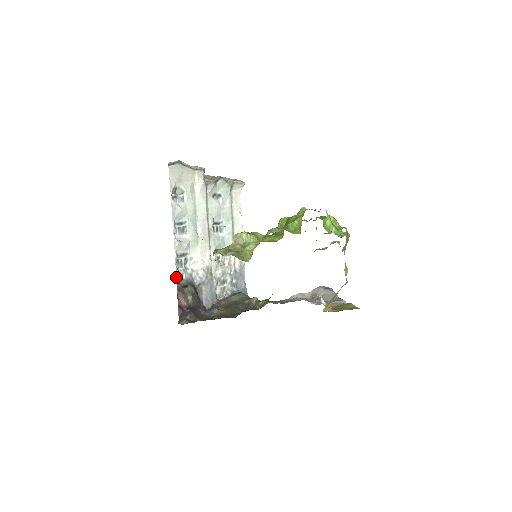
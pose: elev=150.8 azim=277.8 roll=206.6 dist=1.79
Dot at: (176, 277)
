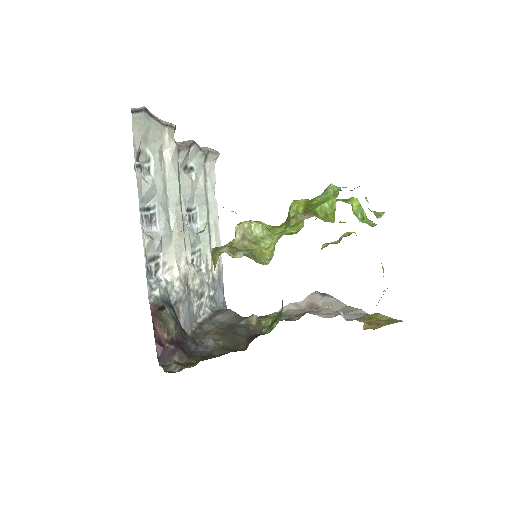
Dot at: occluded
